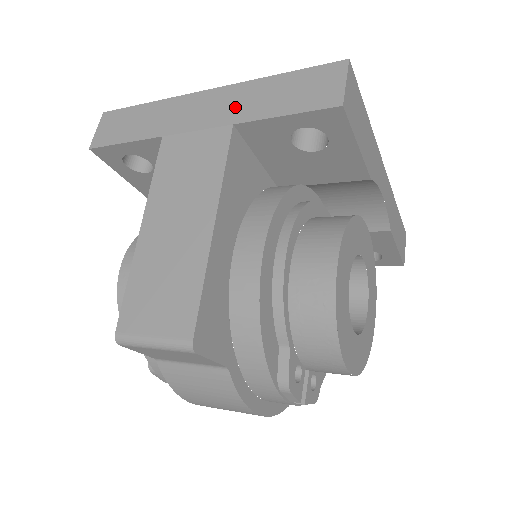
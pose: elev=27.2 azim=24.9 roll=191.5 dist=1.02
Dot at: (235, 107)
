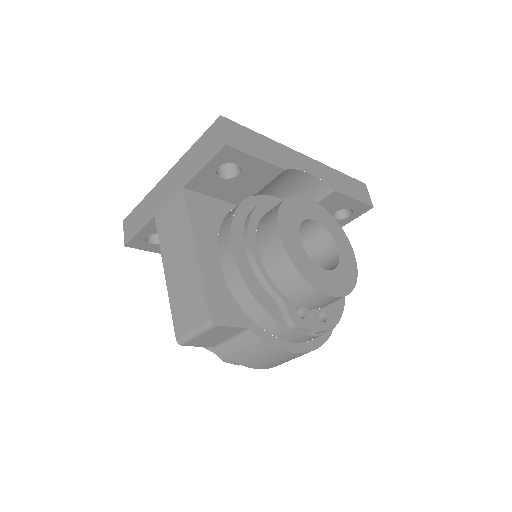
Dot at: (180, 177)
